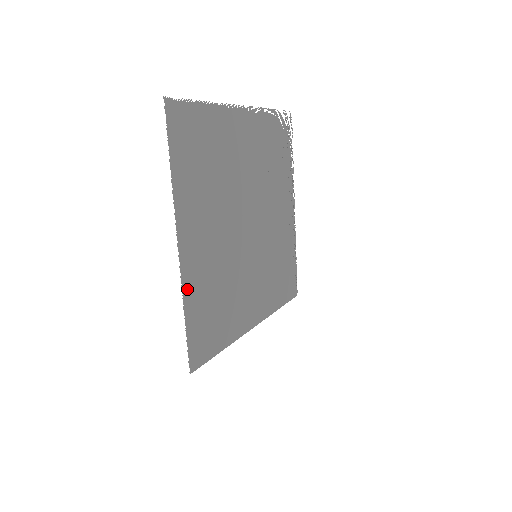
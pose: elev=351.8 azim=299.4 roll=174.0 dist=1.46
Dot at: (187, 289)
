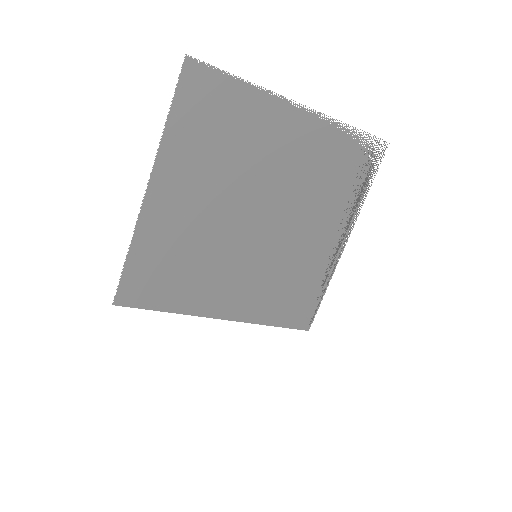
Dot at: (142, 232)
